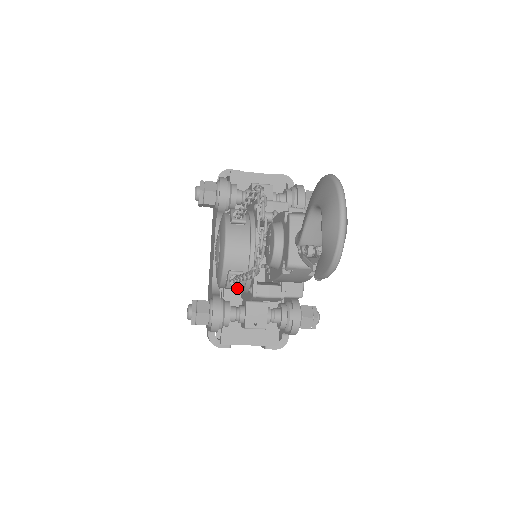
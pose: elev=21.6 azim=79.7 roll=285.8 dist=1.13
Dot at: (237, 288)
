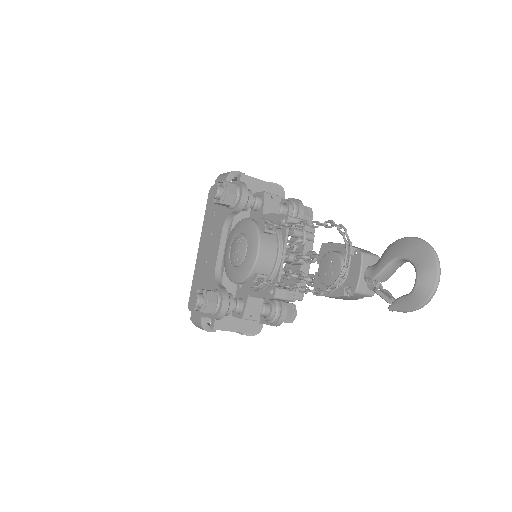
Dot at: occluded
